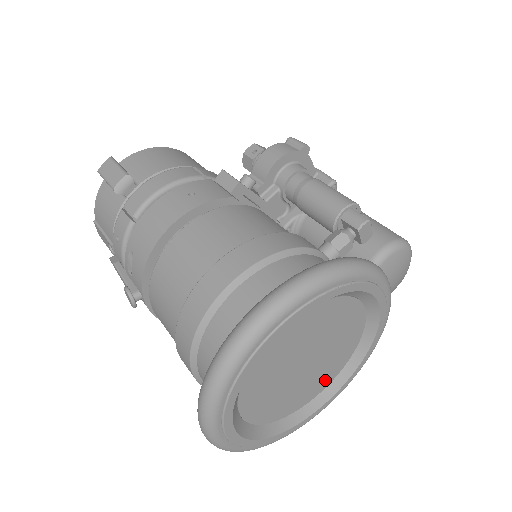
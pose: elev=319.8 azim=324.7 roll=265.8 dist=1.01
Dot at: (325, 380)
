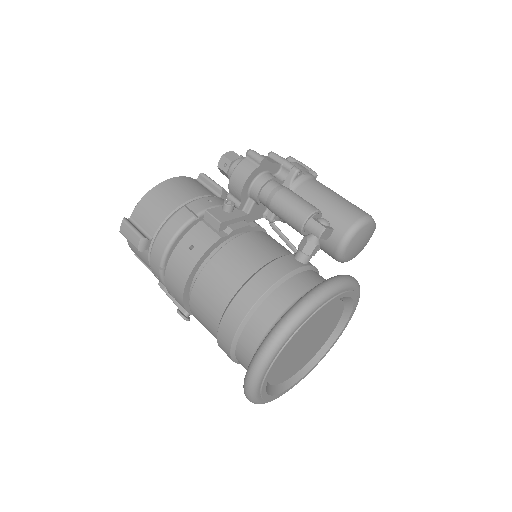
Dot at: (328, 333)
